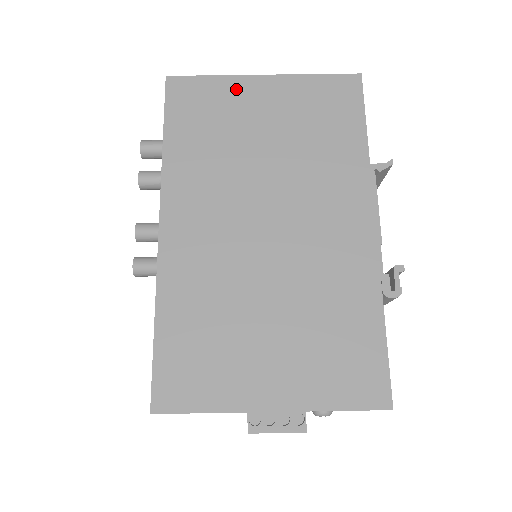
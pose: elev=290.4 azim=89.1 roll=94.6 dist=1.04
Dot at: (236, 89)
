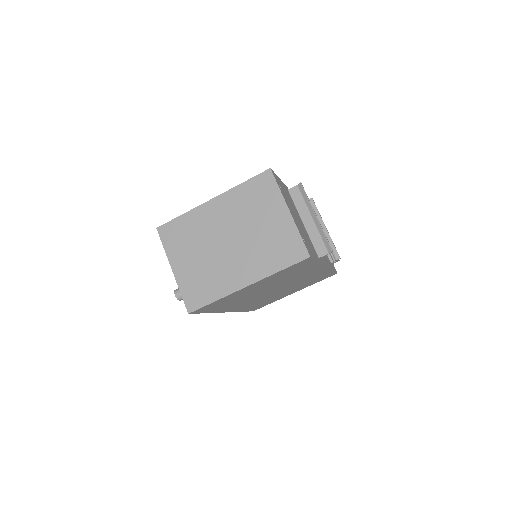
Dot at: (234, 295)
